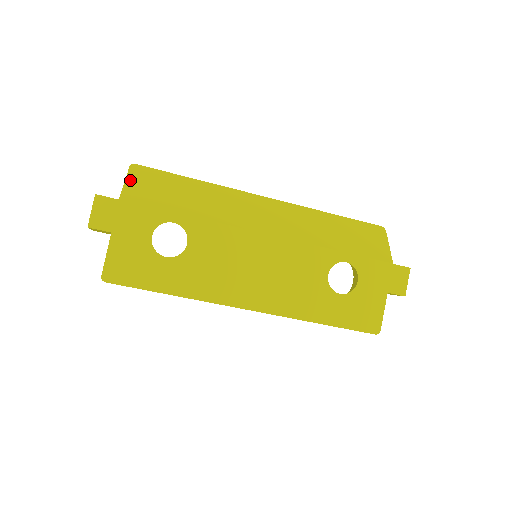
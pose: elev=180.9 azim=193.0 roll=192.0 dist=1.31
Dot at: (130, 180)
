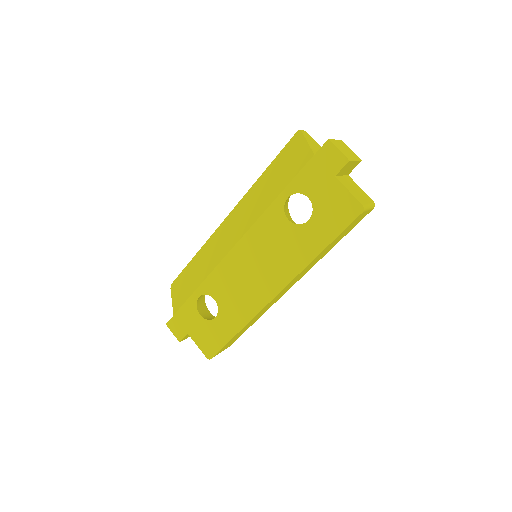
Dot at: (173, 297)
